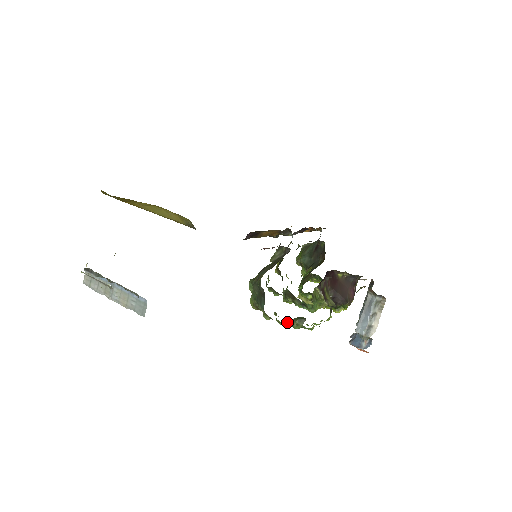
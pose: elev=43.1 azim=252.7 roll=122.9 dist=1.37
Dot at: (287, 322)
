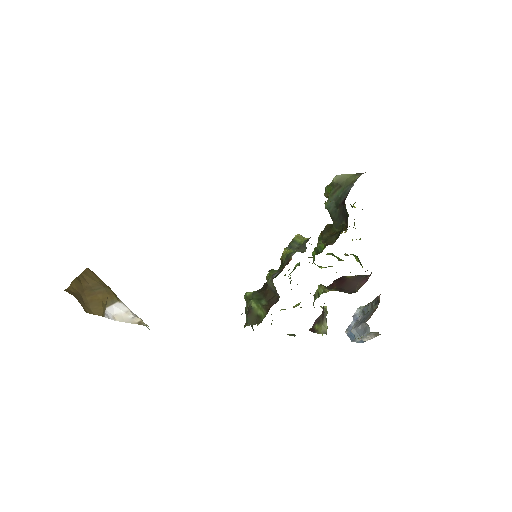
Dot at: occluded
